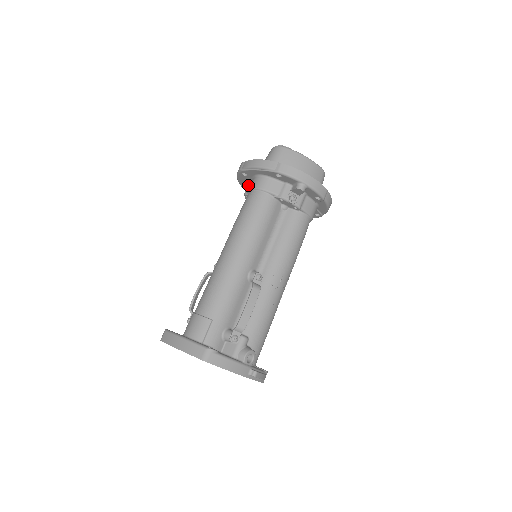
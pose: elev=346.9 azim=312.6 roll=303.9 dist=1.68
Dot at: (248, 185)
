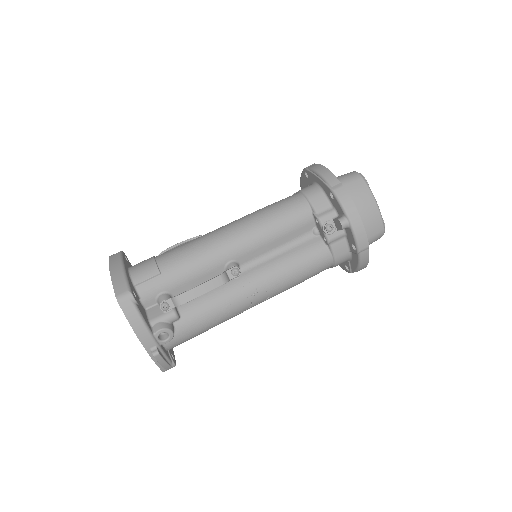
Dot at: occluded
